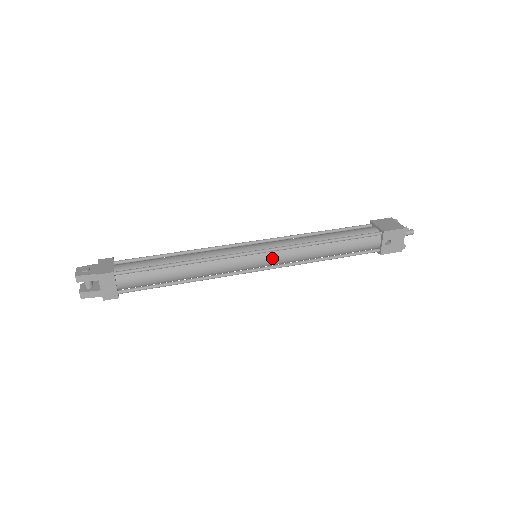
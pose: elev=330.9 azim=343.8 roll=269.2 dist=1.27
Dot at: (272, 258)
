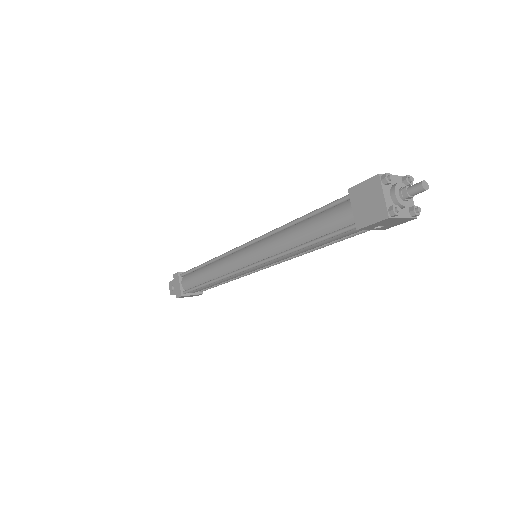
Dot at: (265, 265)
